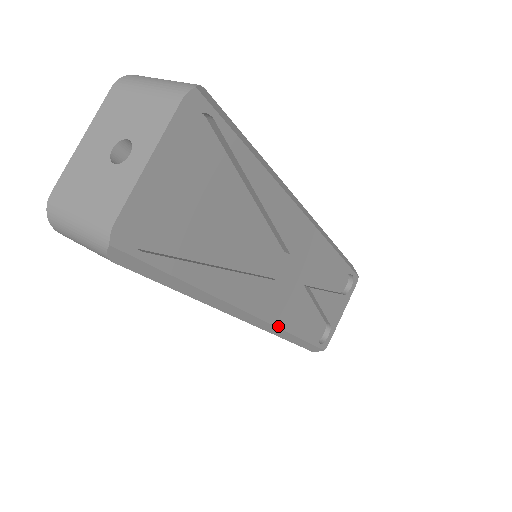
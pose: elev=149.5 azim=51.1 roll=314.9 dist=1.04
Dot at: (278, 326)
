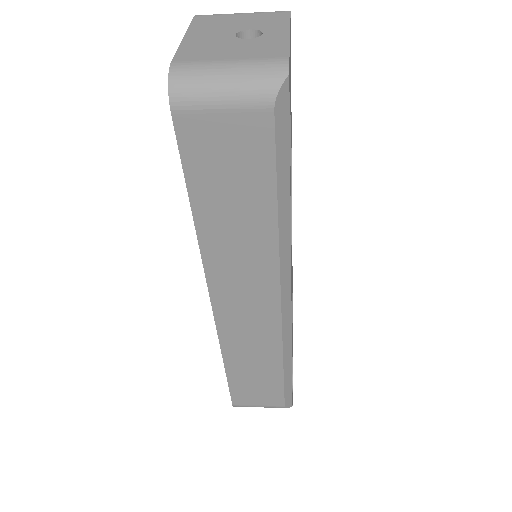
Dot at: (291, 329)
